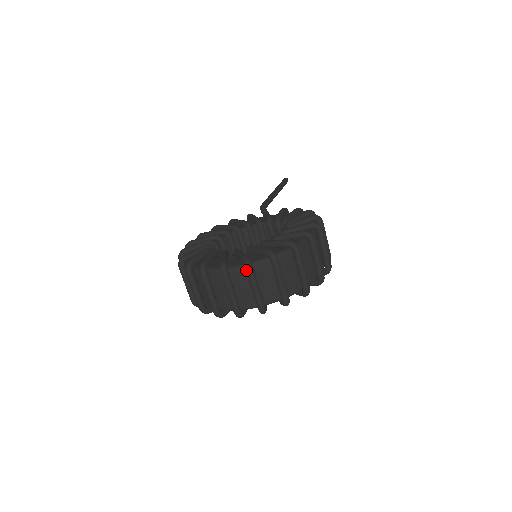
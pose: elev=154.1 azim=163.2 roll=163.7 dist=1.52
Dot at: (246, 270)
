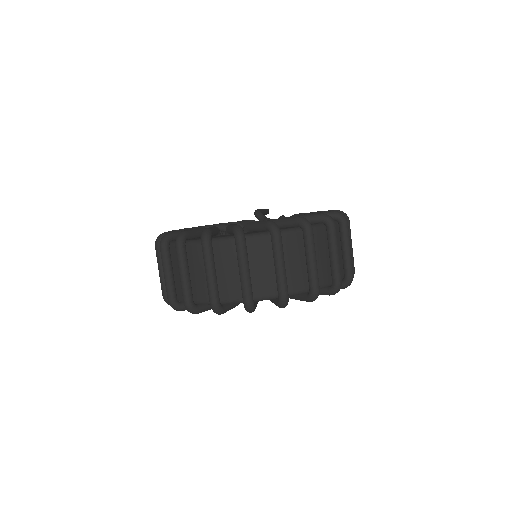
Dot at: (272, 236)
